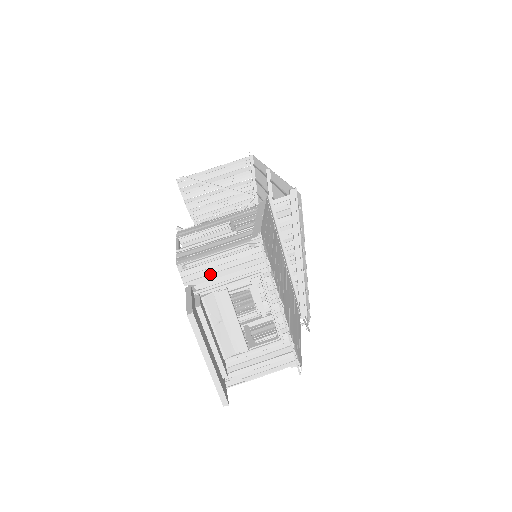
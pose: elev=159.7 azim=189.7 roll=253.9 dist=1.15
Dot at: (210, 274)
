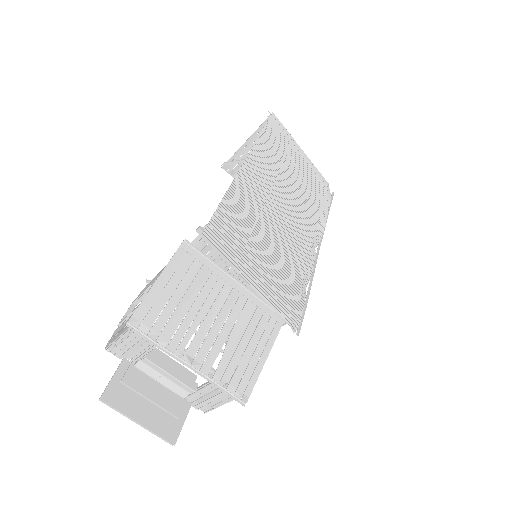
Dot at: (128, 350)
